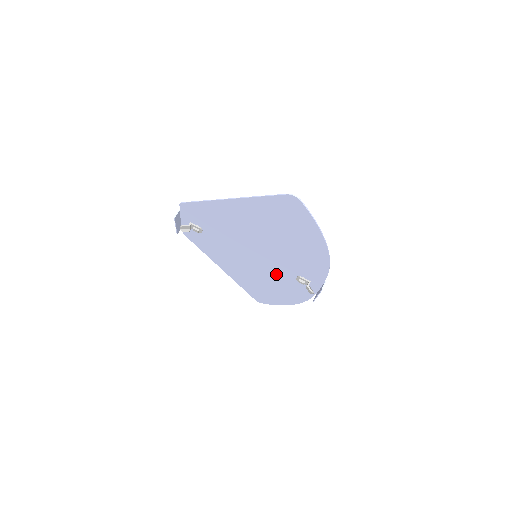
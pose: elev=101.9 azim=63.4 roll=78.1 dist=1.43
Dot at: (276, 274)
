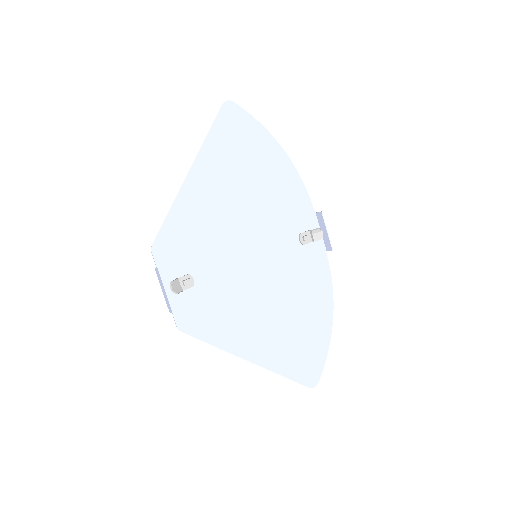
Dot at: (286, 268)
